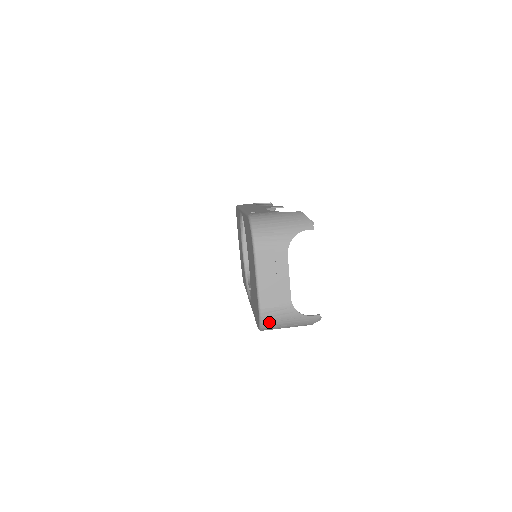
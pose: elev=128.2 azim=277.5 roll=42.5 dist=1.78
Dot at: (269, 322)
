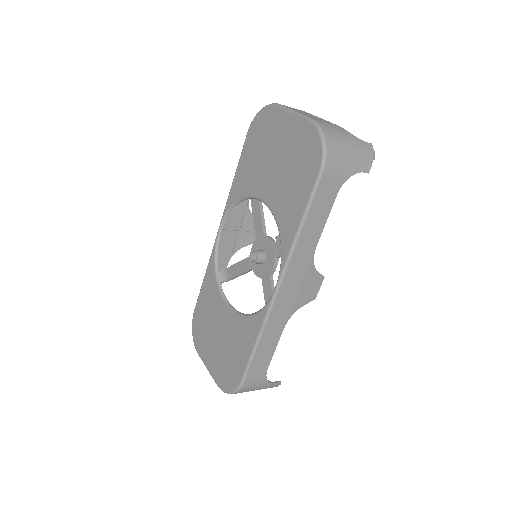
Dot at: (330, 135)
